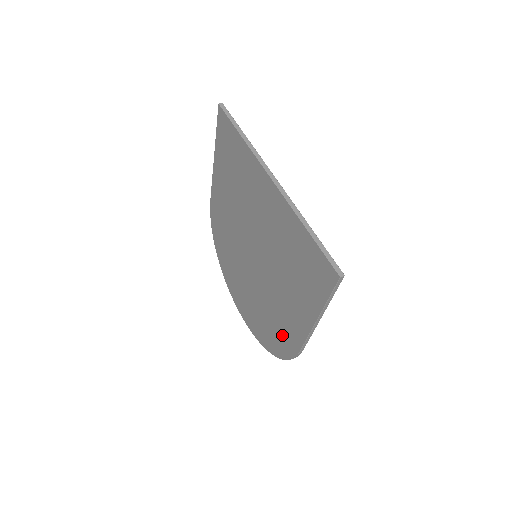
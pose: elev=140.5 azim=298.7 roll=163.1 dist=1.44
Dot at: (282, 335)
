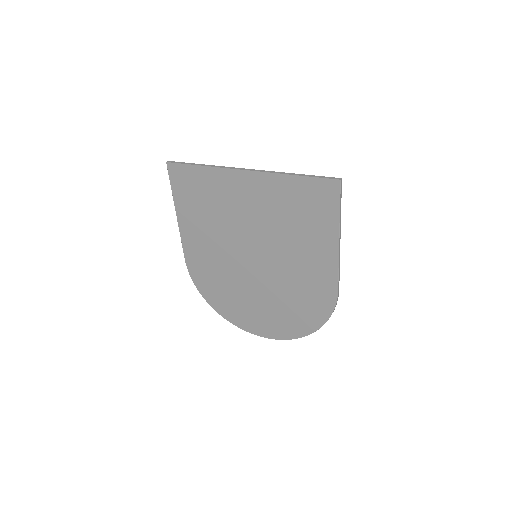
Dot at: (315, 298)
